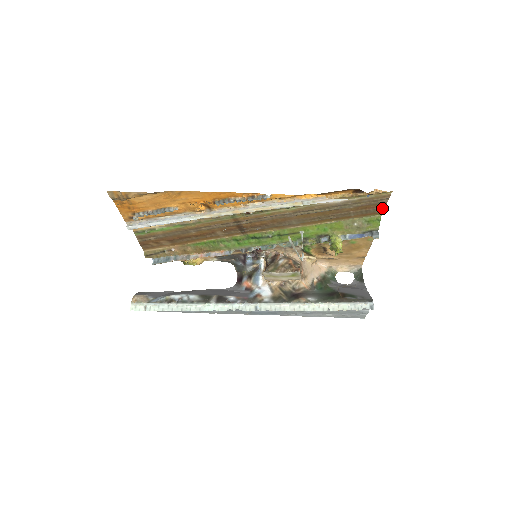
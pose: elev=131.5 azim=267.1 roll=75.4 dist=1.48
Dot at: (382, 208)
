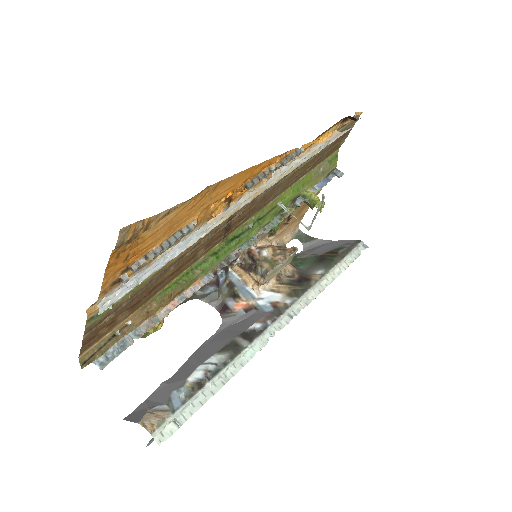
Dot at: (345, 138)
